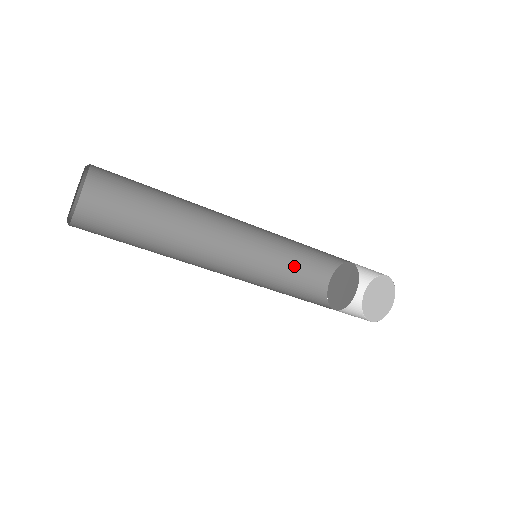
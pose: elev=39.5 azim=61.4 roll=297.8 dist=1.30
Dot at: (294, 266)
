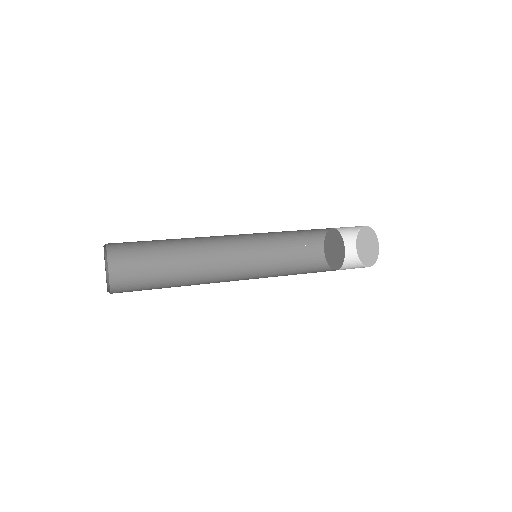
Dot at: (290, 250)
